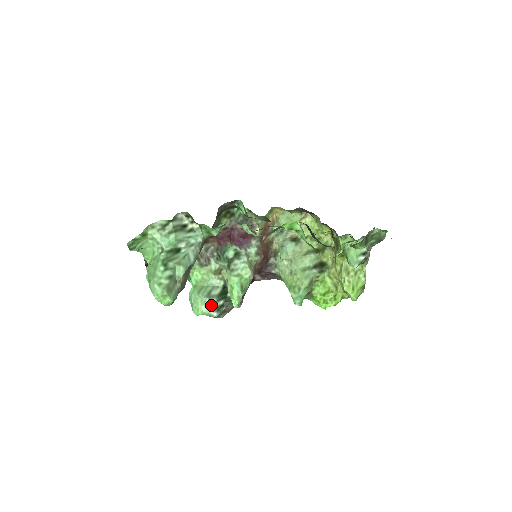
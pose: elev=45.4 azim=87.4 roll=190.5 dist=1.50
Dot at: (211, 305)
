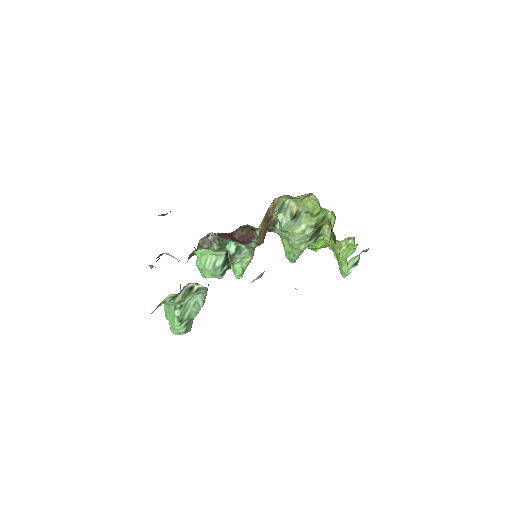
Dot at: (217, 274)
